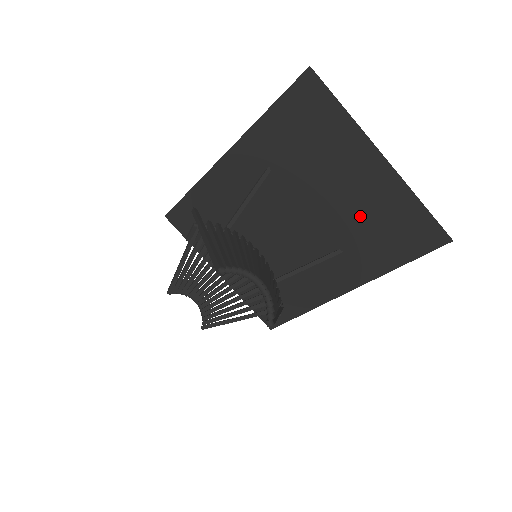
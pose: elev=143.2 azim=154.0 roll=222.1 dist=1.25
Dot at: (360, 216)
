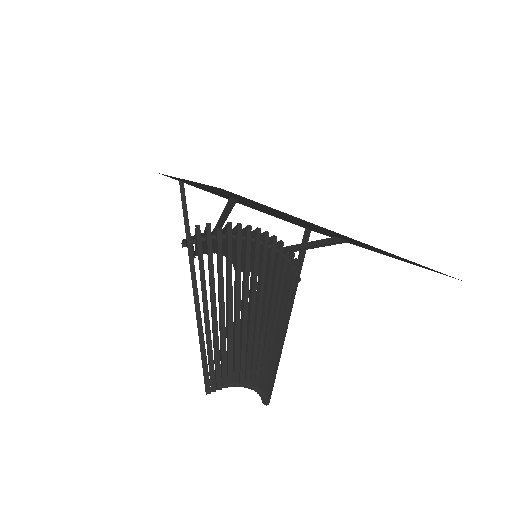
Dot at: (355, 242)
